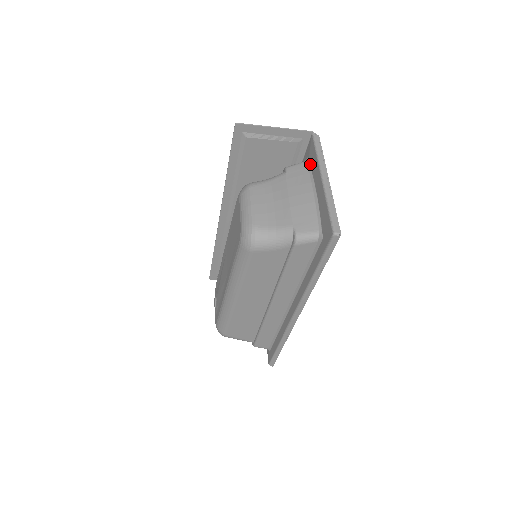
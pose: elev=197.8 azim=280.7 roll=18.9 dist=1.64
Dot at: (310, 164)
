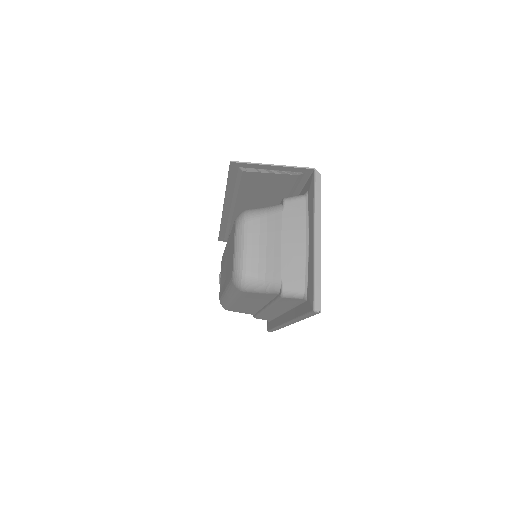
Dot at: (308, 204)
